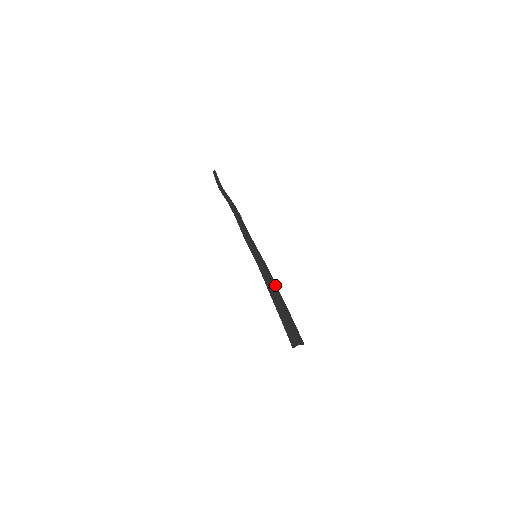
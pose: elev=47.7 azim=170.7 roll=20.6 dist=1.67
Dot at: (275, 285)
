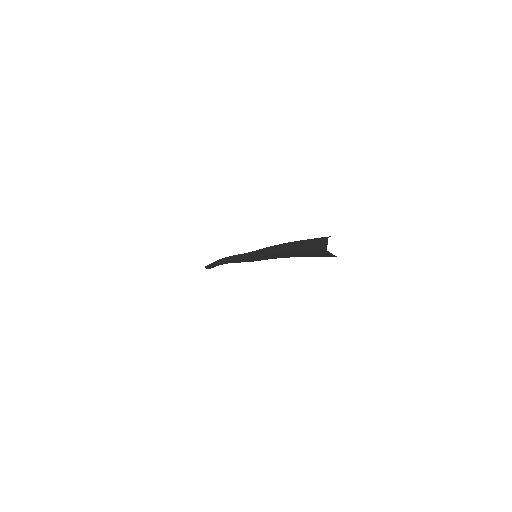
Dot at: occluded
